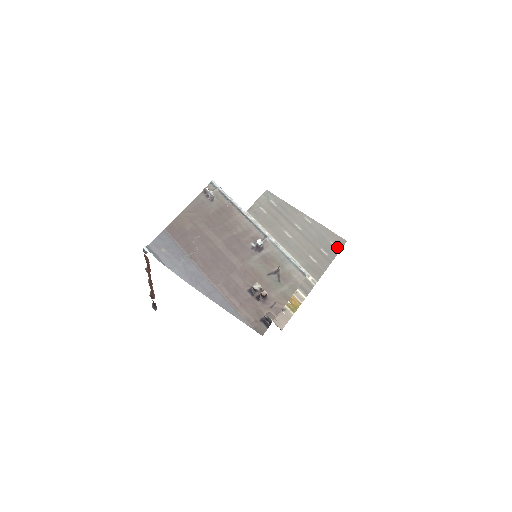
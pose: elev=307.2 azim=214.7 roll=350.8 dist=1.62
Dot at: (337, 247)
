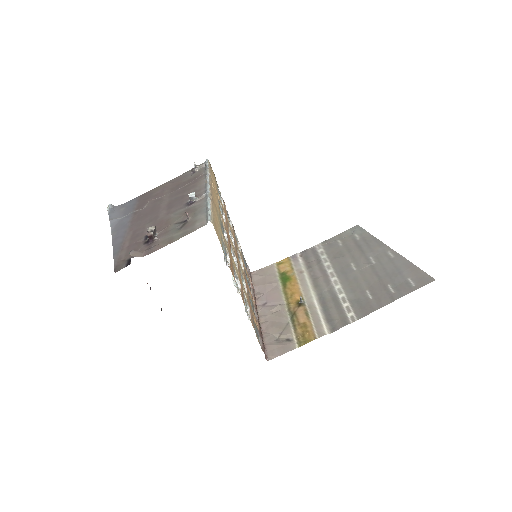
Dot at: (414, 285)
